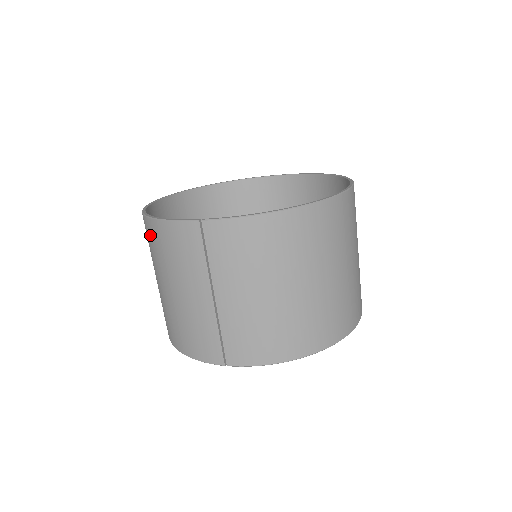
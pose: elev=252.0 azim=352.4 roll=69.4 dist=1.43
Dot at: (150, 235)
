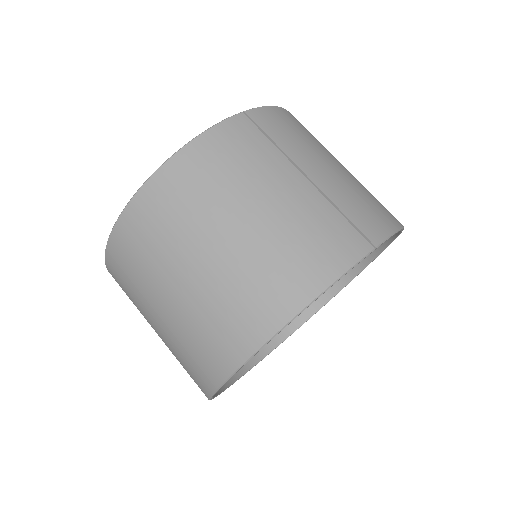
Dot at: (177, 183)
